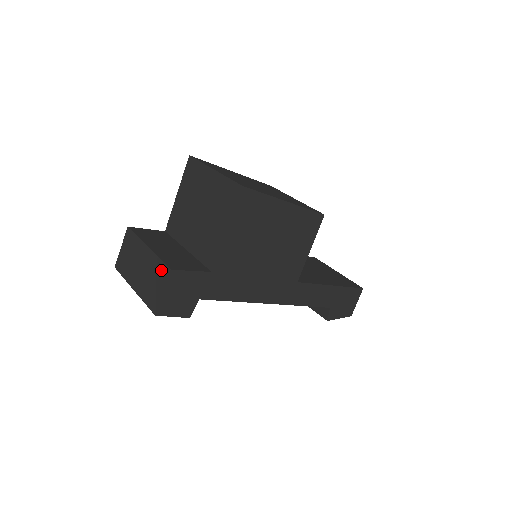
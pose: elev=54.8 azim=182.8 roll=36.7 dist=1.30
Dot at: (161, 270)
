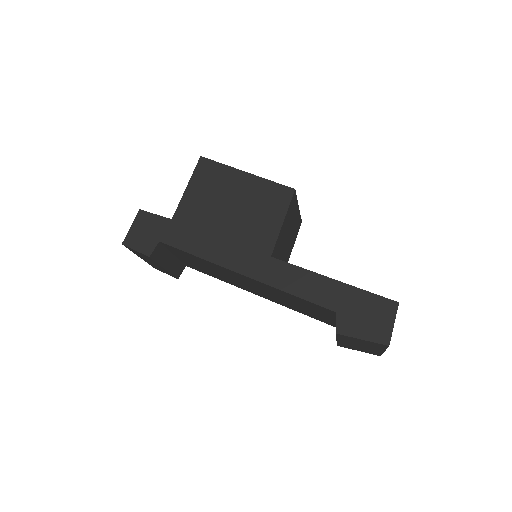
Dot at: occluded
